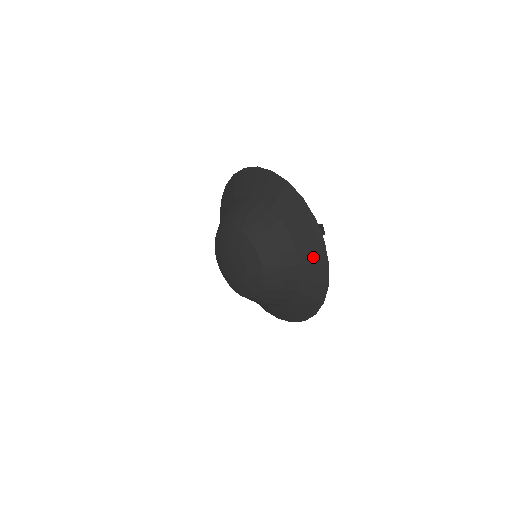
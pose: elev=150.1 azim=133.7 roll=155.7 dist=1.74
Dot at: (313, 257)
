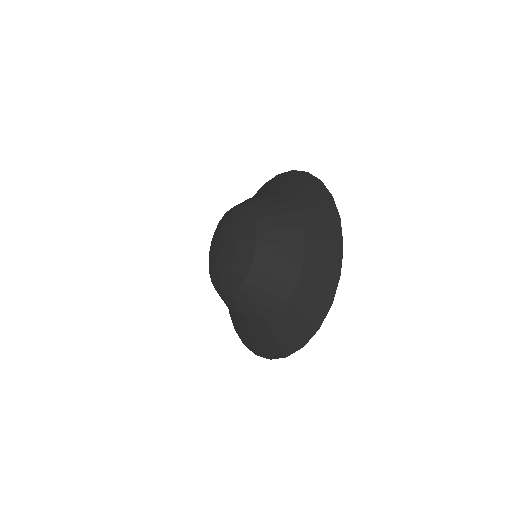
Dot at: (312, 198)
